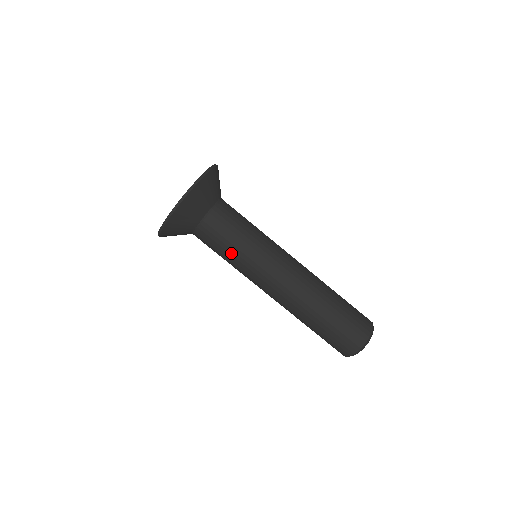
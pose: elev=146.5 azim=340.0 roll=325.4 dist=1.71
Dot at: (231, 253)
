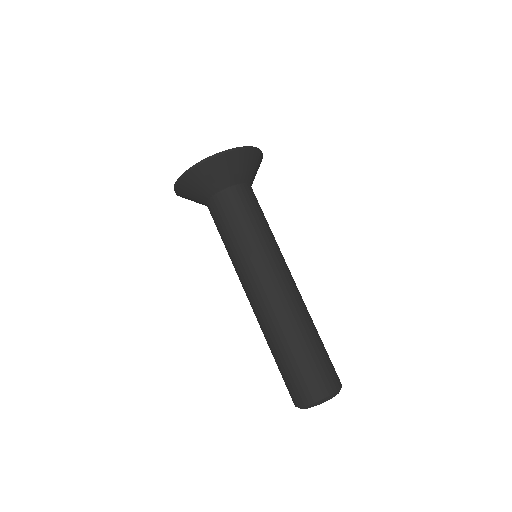
Dot at: (226, 241)
